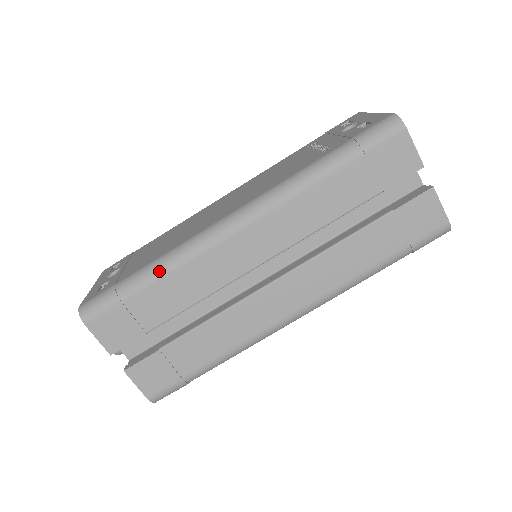
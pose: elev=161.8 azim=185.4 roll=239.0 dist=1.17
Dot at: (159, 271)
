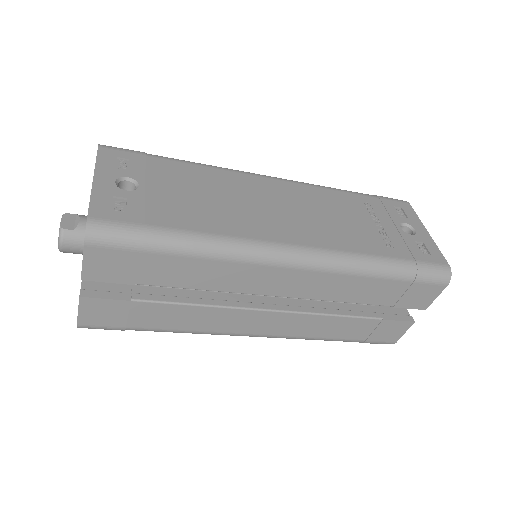
Dot at: (201, 251)
